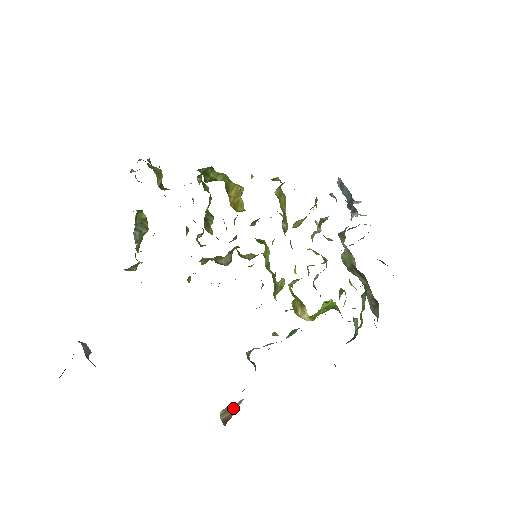
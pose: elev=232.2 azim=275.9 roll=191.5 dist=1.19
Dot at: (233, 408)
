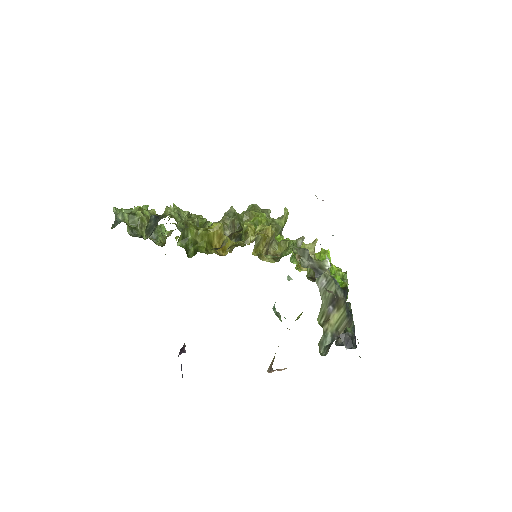
Dot at: (274, 358)
